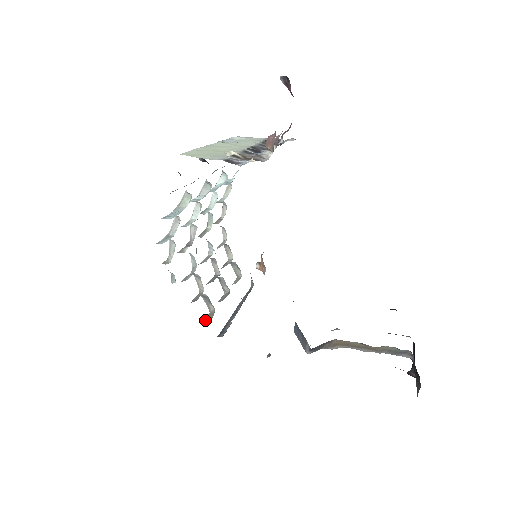
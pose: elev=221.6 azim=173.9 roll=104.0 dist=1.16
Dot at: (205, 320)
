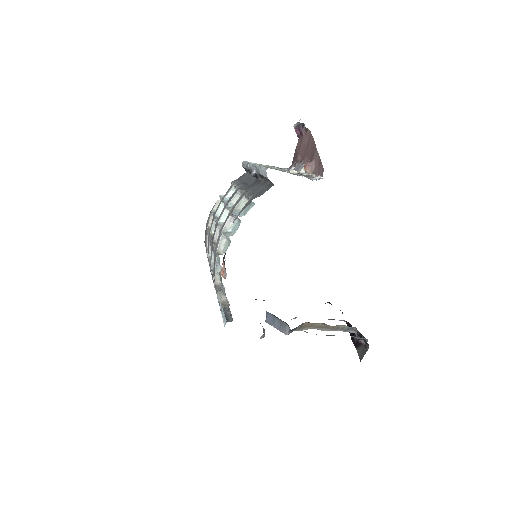
Dot at: (225, 306)
